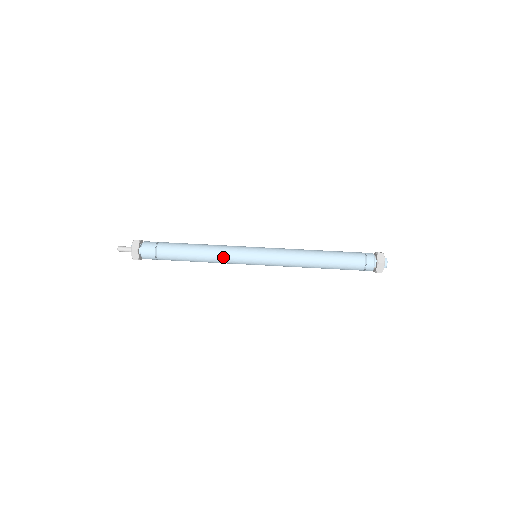
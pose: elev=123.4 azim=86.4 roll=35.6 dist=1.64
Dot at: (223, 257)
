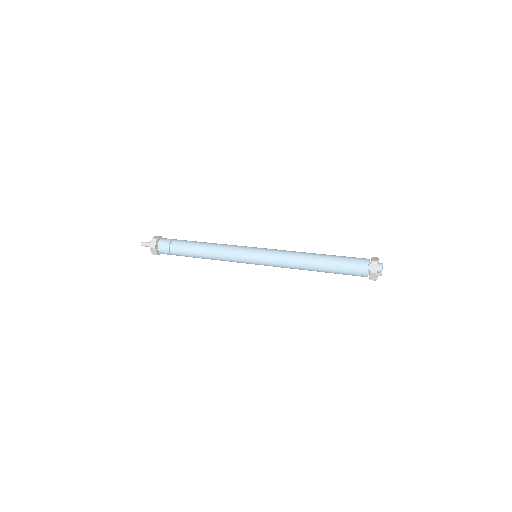
Dot at: (225, 249)
